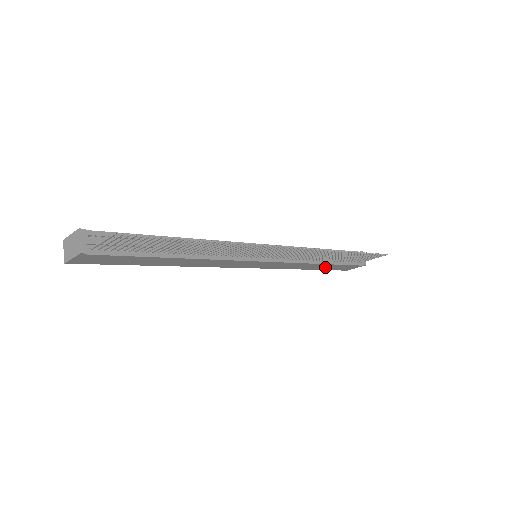
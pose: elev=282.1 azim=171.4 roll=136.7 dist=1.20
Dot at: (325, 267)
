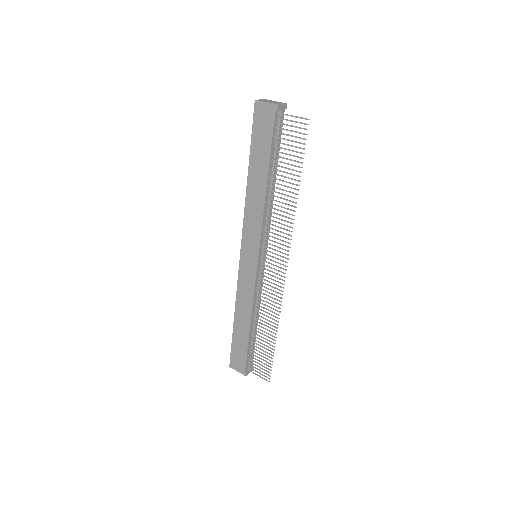
Dot at: (240, 334)
